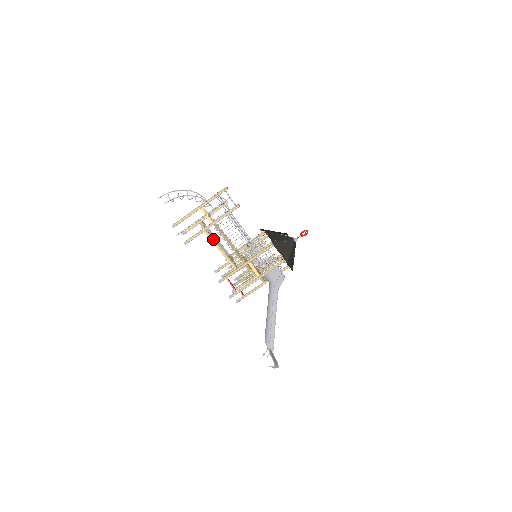
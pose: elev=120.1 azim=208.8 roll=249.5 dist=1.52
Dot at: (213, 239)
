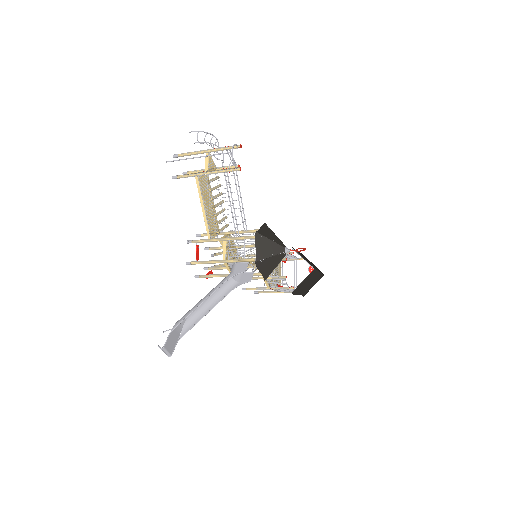
Dot at: (201, 190)
